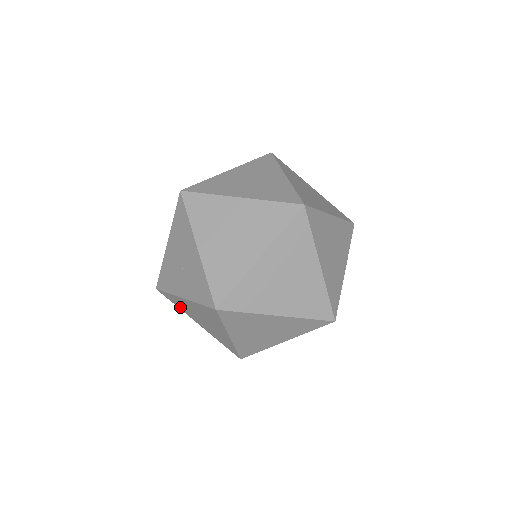
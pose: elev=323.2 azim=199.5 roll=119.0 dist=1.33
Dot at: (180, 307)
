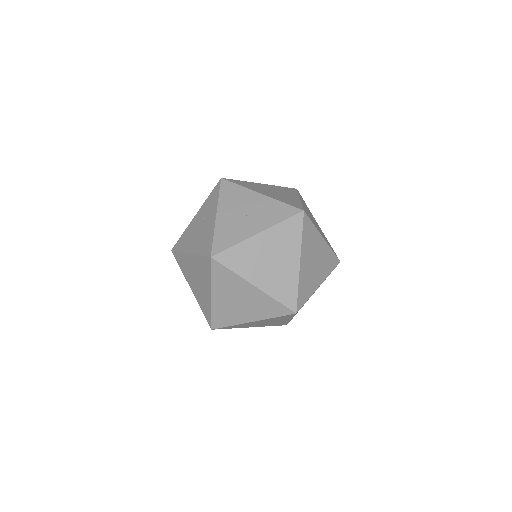
Dot at: (239, 267)
